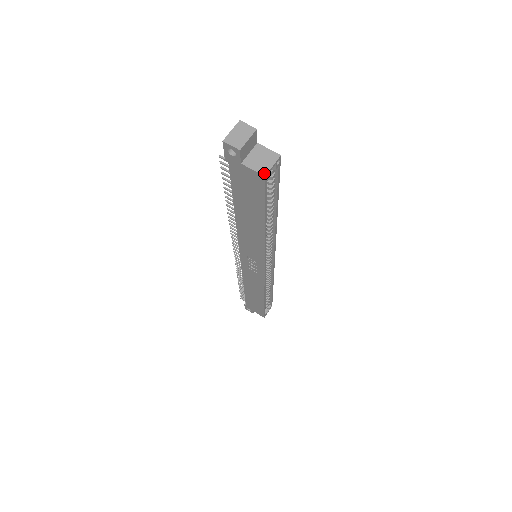
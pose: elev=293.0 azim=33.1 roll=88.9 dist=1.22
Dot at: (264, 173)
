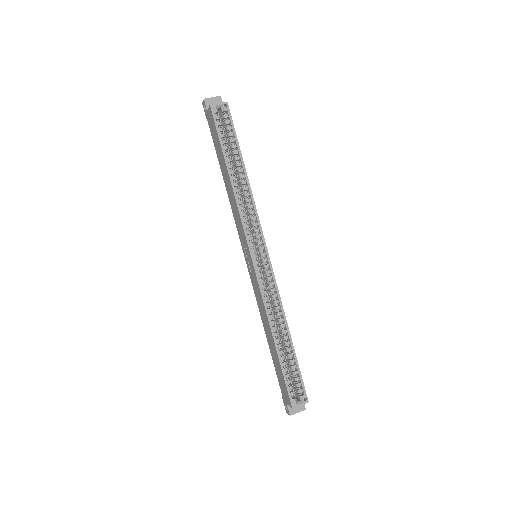
Dot at: (211, 105)
